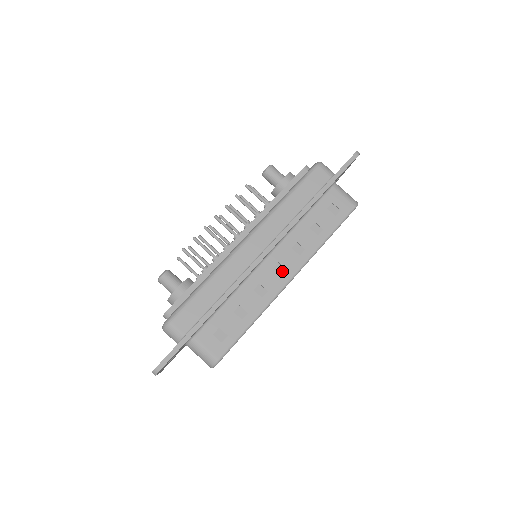
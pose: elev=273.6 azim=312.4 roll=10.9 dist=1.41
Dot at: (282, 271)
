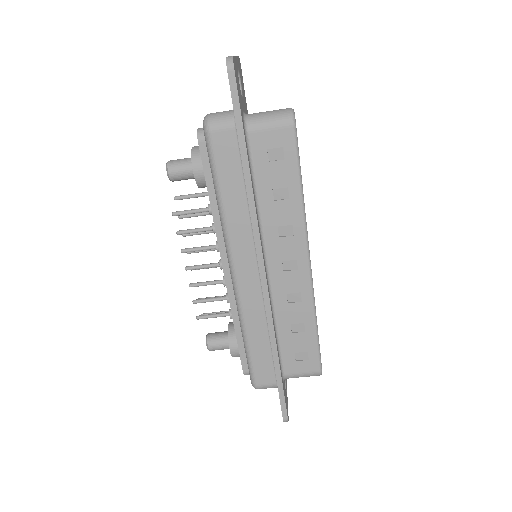
Dot at: (293, 265)
